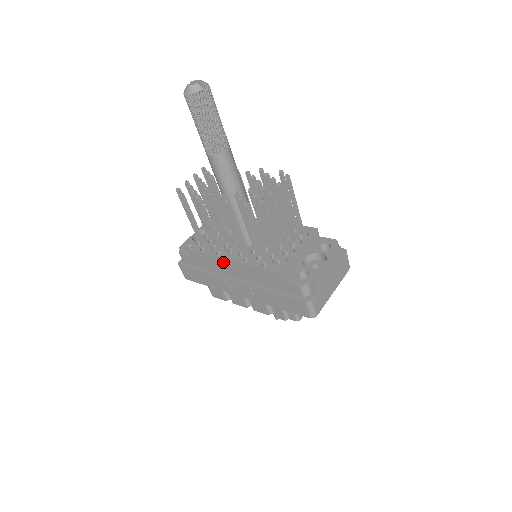
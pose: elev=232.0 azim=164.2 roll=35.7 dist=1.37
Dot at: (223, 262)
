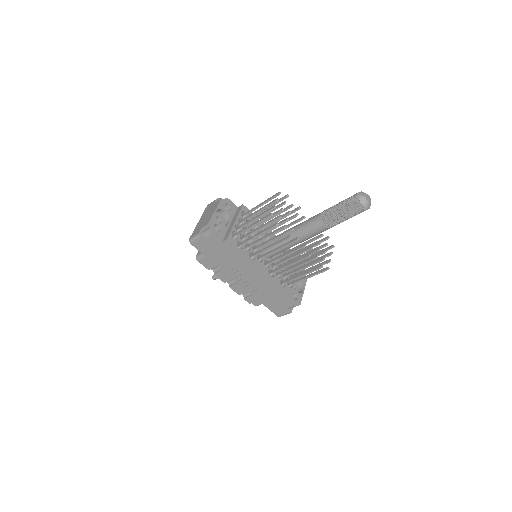
Dot at: (252, 265)
